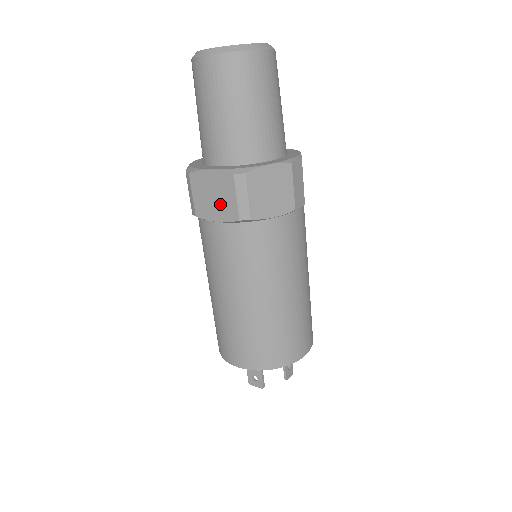
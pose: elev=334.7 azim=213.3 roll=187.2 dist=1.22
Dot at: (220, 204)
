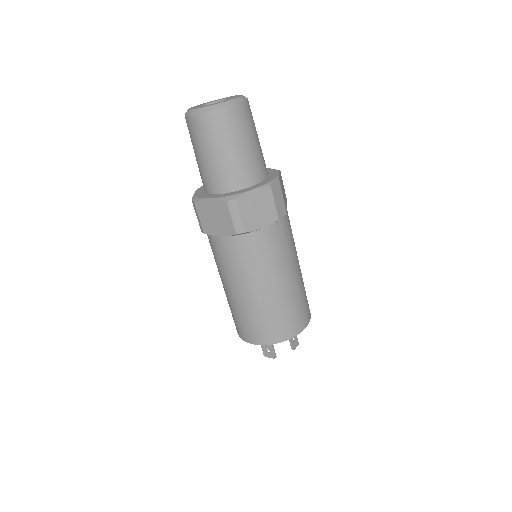
Dot at: (220, 223)
